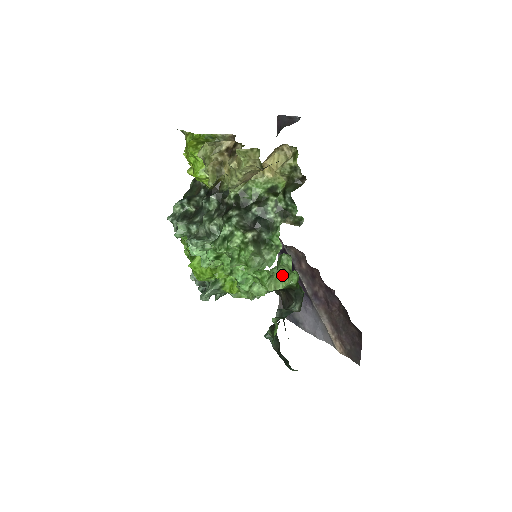
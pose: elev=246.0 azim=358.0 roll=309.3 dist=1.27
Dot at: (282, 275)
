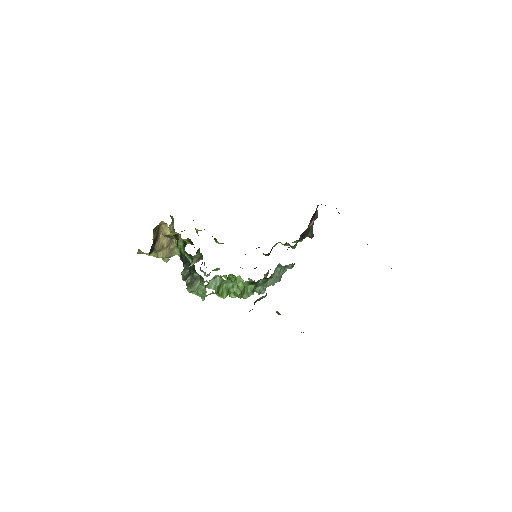
Dot at: (235, 282)
